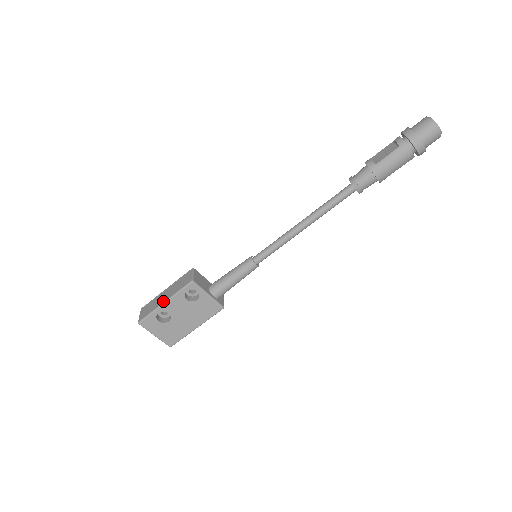
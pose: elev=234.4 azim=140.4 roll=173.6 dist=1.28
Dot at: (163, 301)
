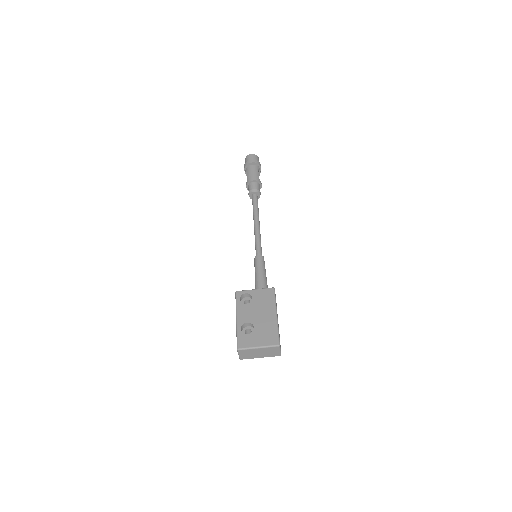
Dot at: (236, 321)
